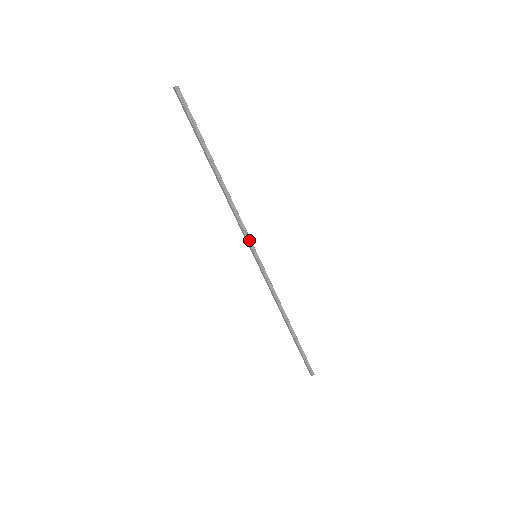
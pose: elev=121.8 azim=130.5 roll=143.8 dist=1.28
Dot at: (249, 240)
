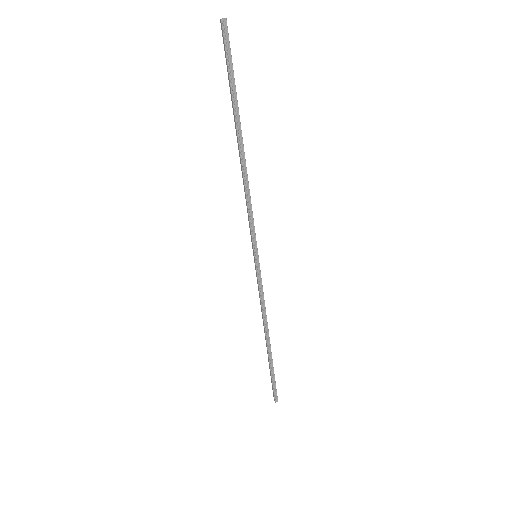
Dot at: (254, 236)
